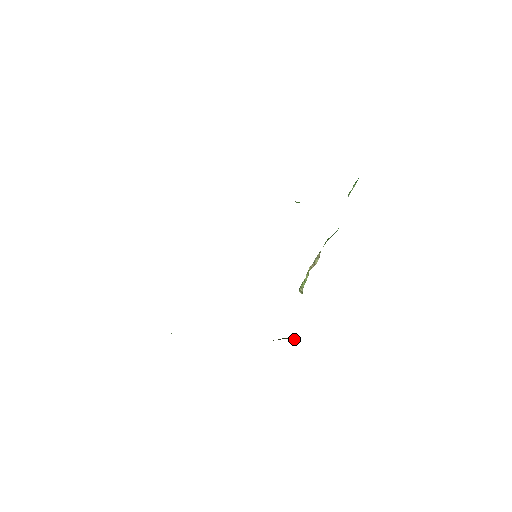
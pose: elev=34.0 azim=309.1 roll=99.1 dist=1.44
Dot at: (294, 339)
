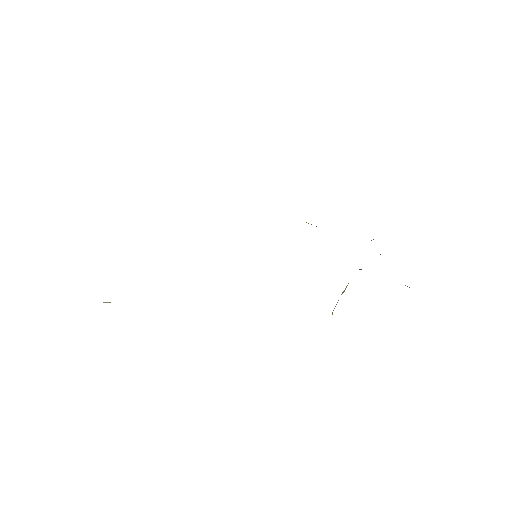
Dot at: occluded
